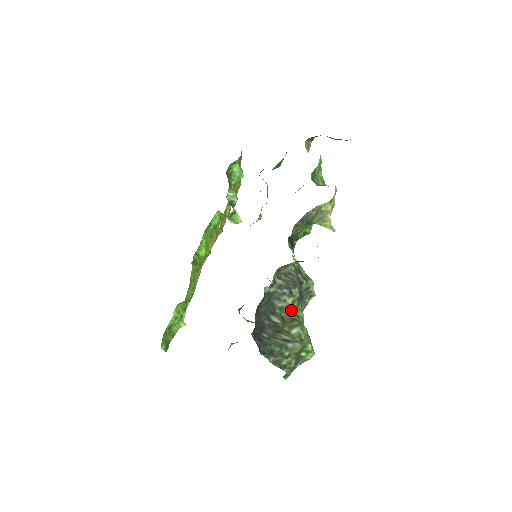
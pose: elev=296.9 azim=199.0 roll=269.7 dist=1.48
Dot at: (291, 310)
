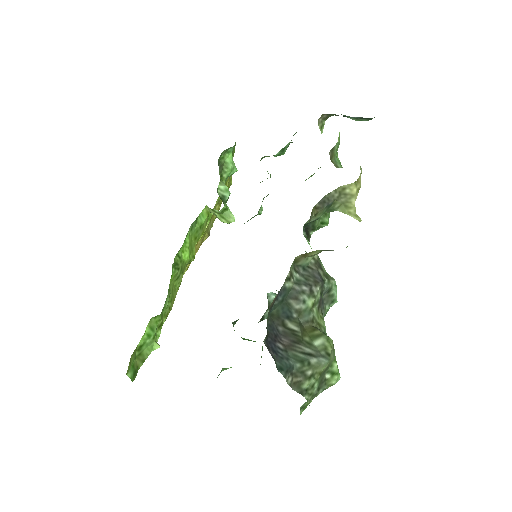
Dot at: (311, 315)
